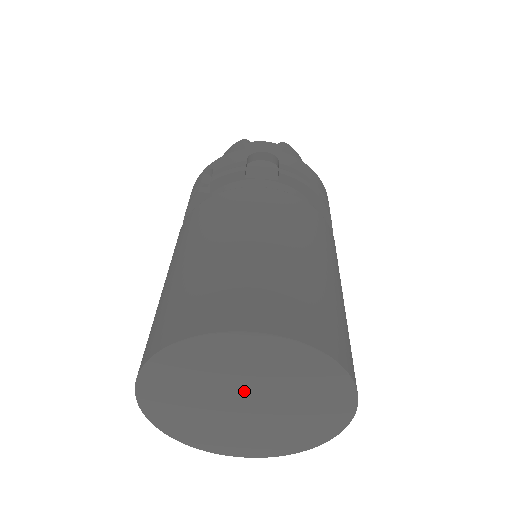
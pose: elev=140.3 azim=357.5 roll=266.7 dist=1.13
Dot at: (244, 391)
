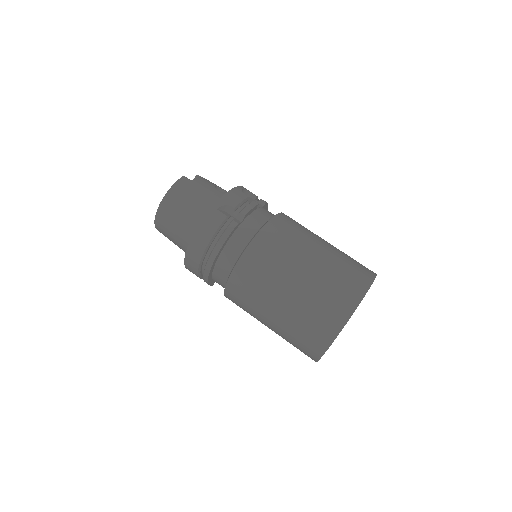
Dot at: occluded
